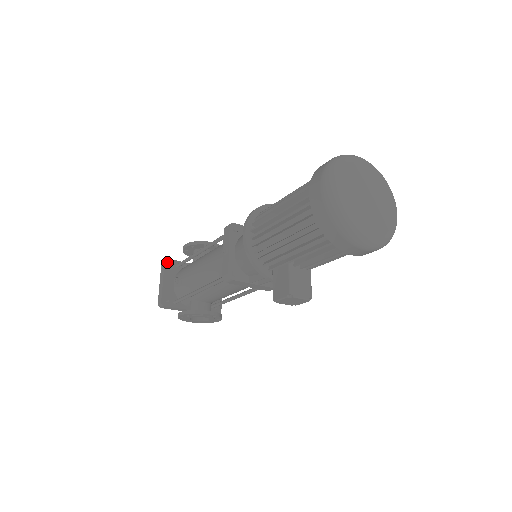
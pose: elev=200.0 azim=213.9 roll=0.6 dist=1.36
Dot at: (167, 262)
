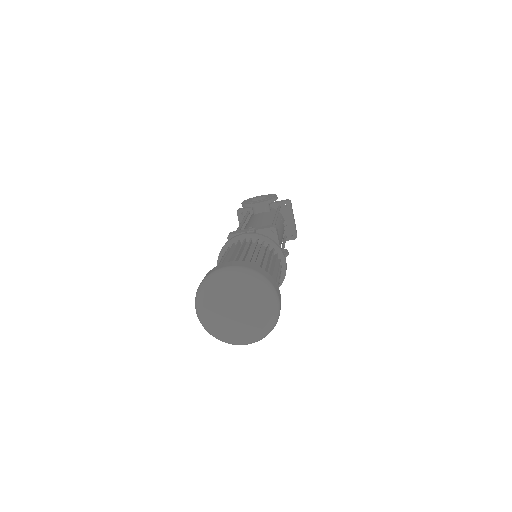
Dot at: (239, 213)
